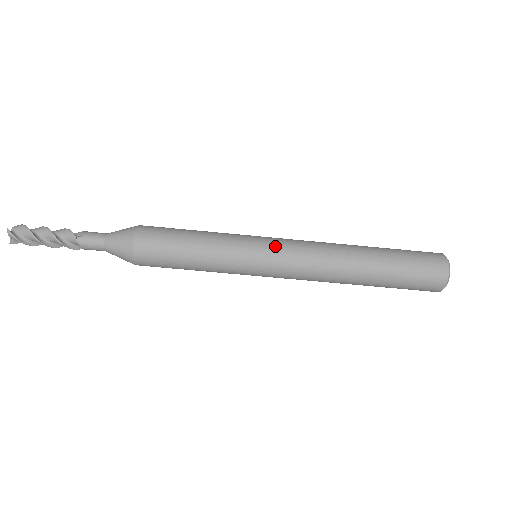
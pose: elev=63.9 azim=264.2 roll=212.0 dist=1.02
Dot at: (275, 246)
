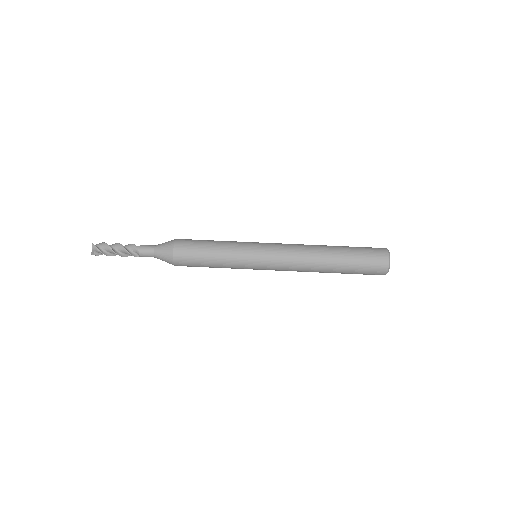
Dot at: (268, 244)
